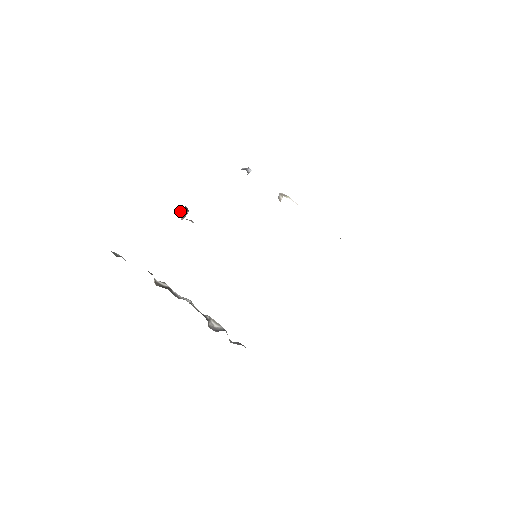
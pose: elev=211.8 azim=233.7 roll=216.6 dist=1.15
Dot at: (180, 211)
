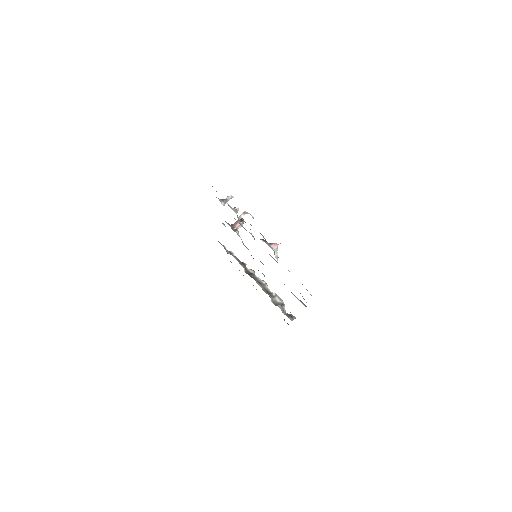
Dot at: (235, 224)
